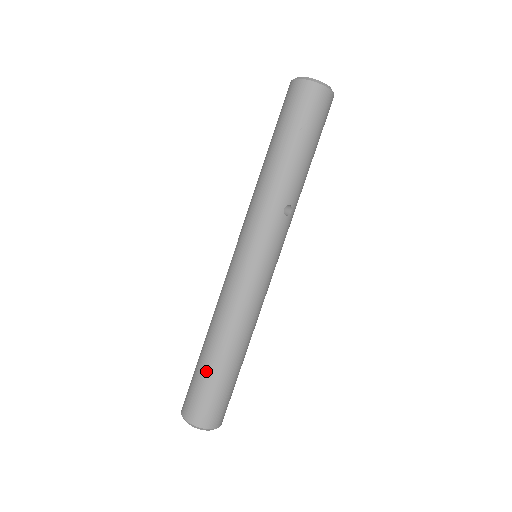
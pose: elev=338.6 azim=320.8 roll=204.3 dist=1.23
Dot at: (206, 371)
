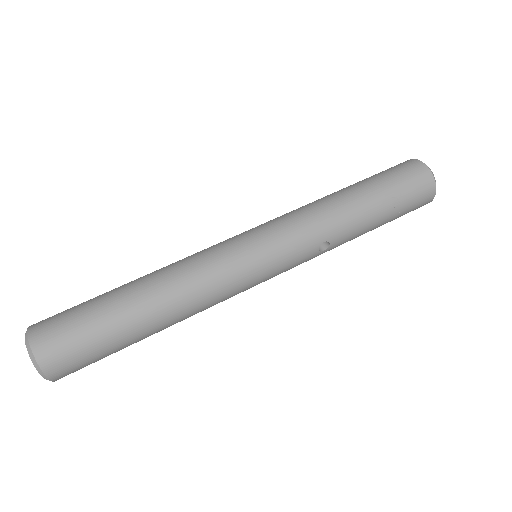
Dot at: (109, 310)
